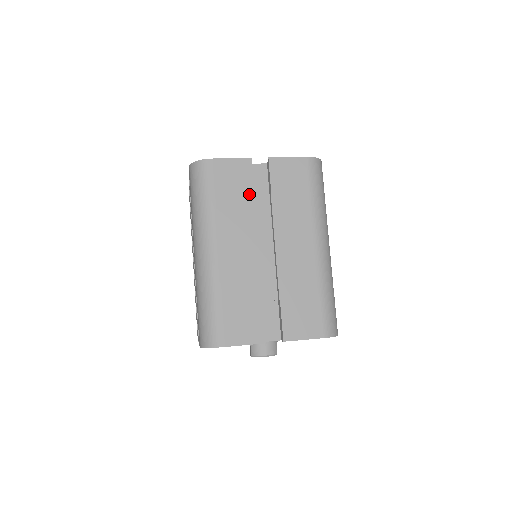
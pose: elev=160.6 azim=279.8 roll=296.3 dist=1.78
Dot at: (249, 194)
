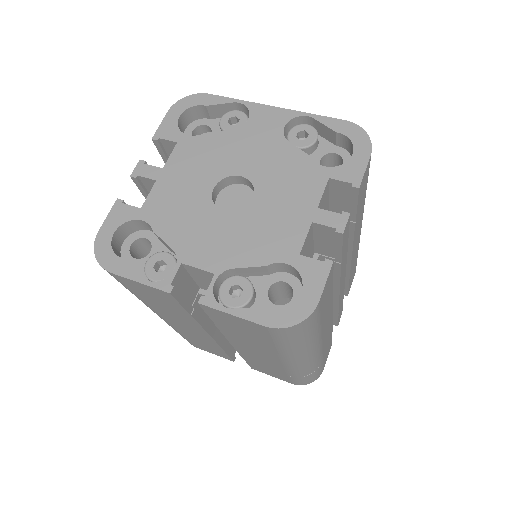
Dot at: (182, 311)
